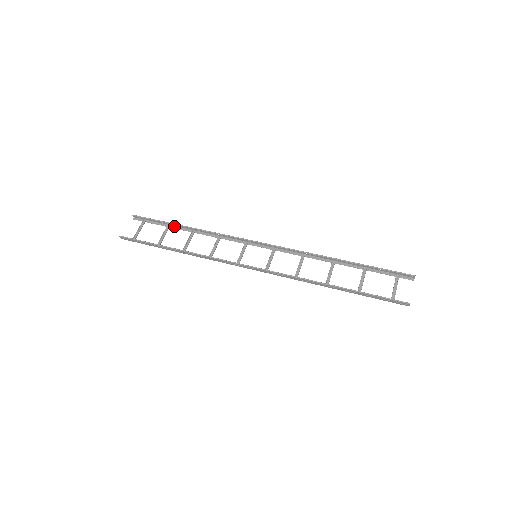
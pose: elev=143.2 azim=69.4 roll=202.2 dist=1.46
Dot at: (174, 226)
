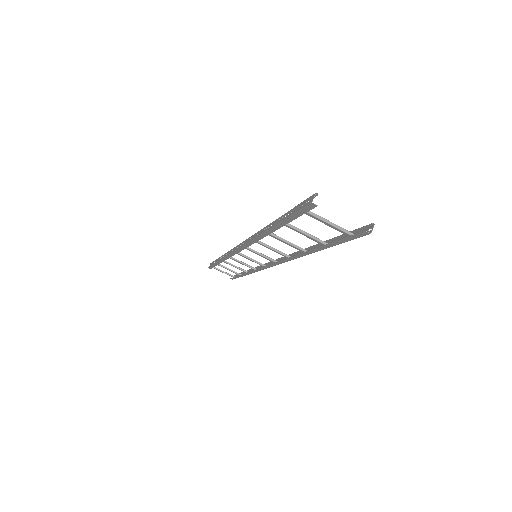
Dot at: occluded
